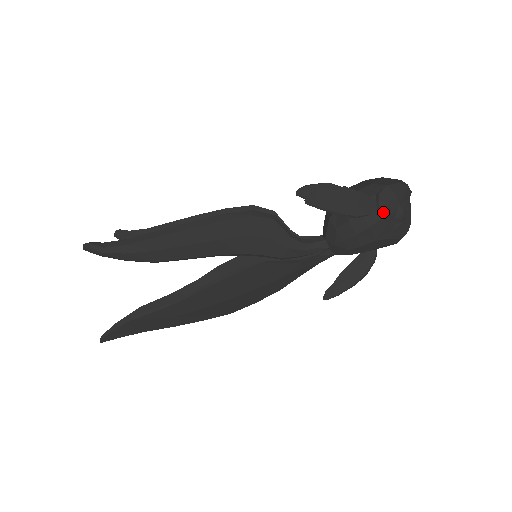
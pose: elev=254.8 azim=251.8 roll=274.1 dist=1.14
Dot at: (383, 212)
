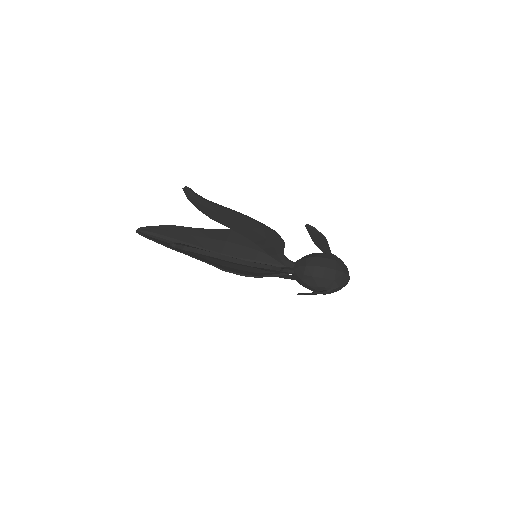
Dot at: (325, 294)
